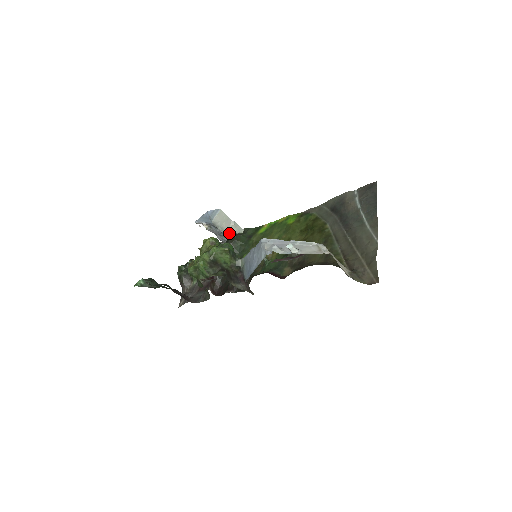
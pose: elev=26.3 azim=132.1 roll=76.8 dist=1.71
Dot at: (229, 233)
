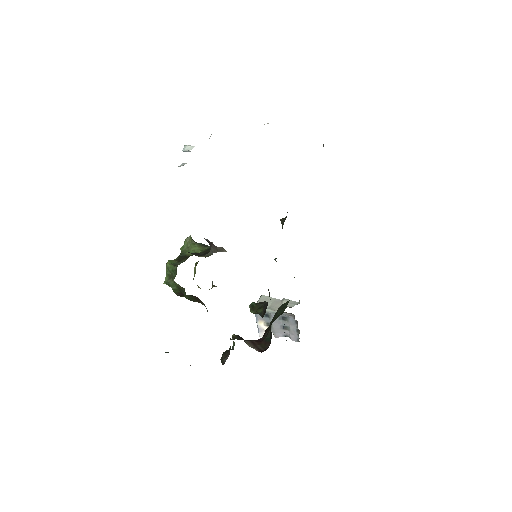
Dot at: occluded
